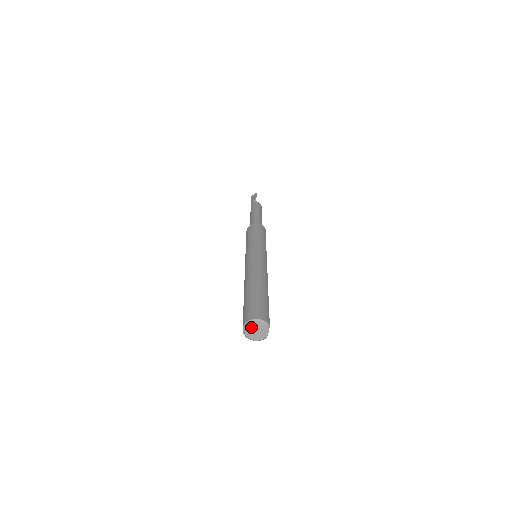
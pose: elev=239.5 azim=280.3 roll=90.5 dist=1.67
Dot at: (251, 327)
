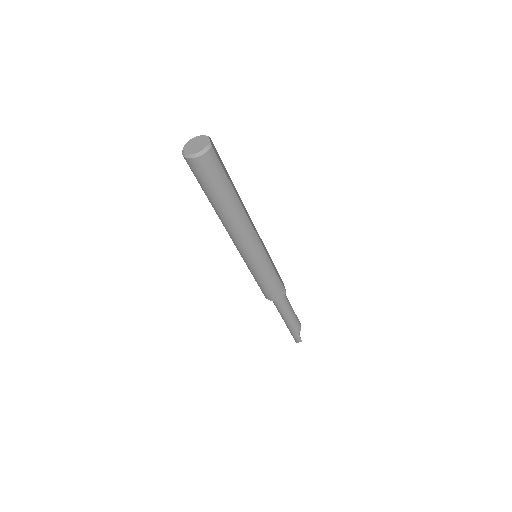
Dot at: (189, 145)
